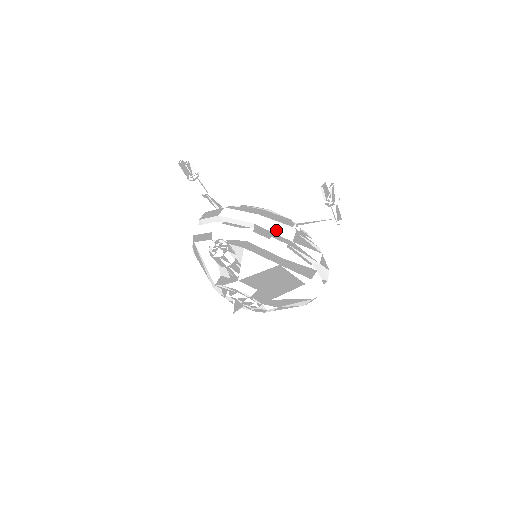
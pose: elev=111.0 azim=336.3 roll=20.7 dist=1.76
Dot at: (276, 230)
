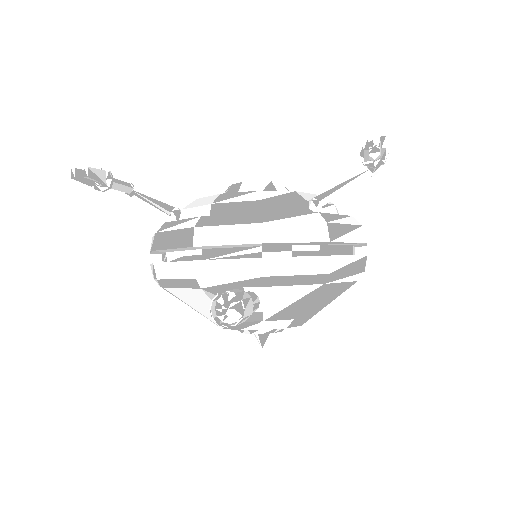
Dot at: (299, 236)
